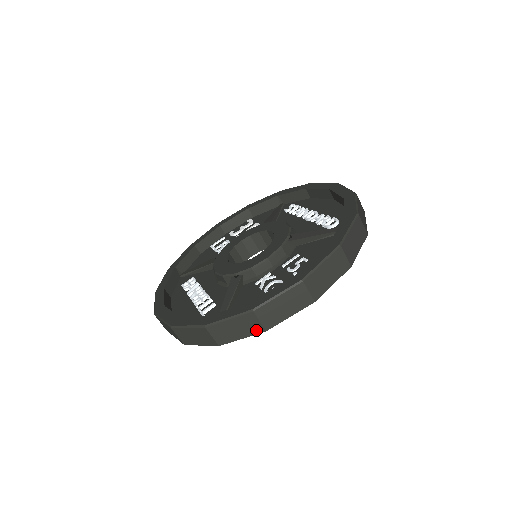
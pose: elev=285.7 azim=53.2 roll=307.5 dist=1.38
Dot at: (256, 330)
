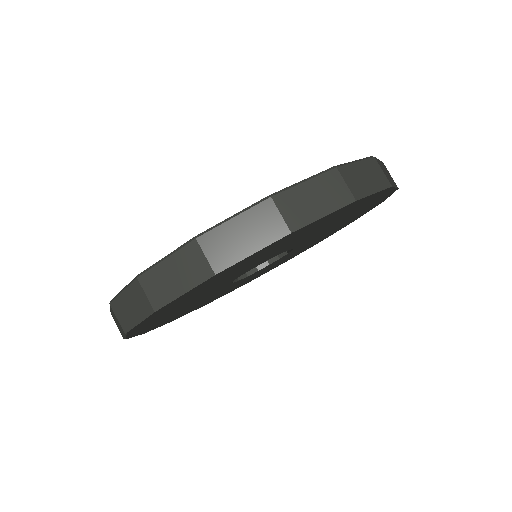
Dot at: (275, 233)
